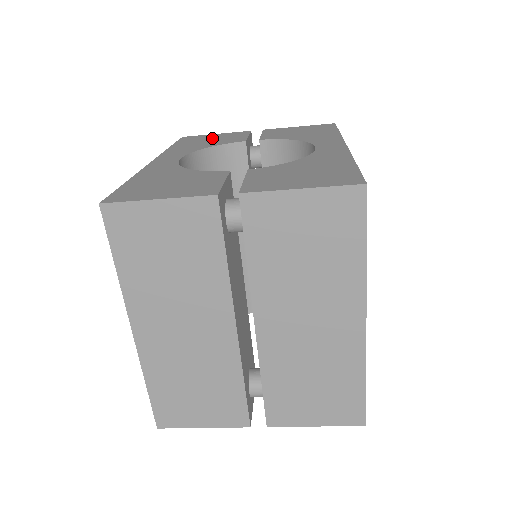
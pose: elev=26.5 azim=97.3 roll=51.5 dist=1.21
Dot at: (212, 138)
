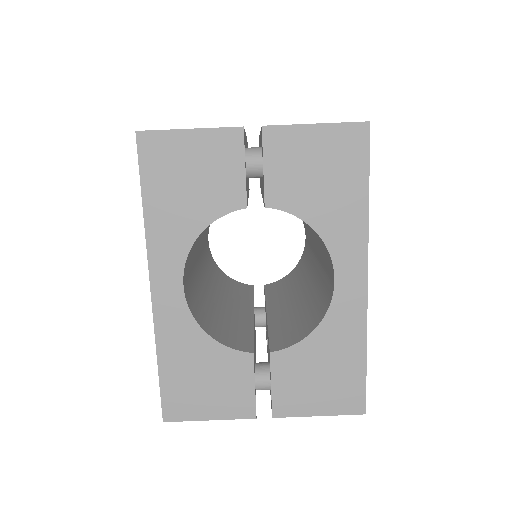
Dot at: occluded
